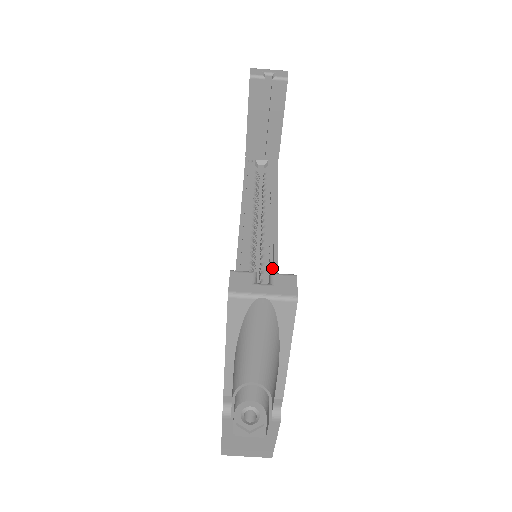
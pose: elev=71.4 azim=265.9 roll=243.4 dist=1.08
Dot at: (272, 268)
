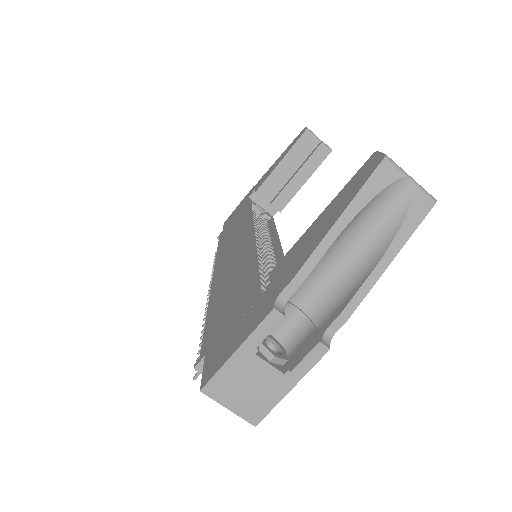
Dot at: occluded
